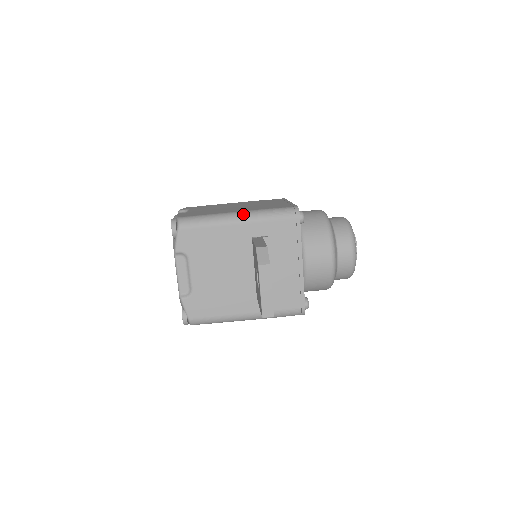
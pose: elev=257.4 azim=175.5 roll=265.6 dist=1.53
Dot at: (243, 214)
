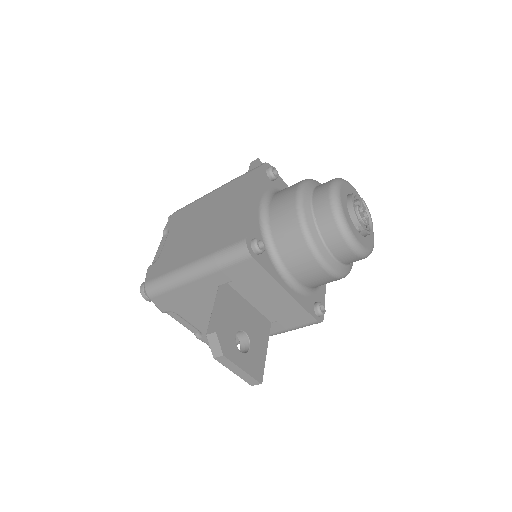
Dot at: (194, 268)
